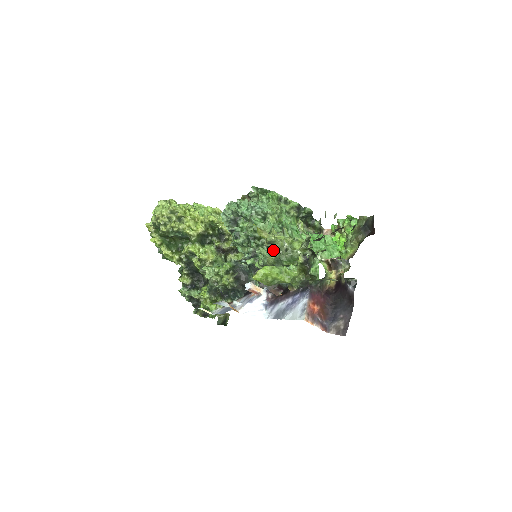
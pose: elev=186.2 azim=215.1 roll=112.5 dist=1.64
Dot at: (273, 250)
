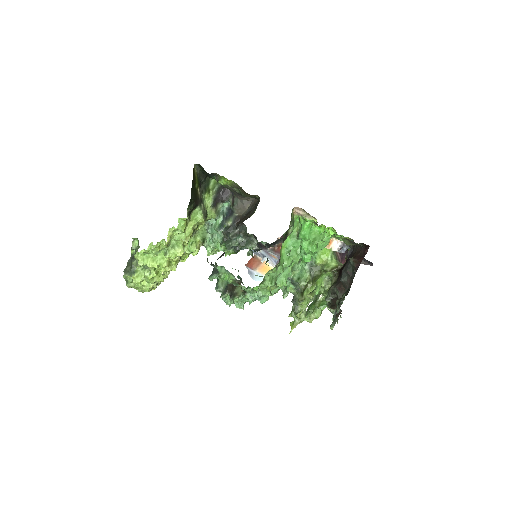
Dot at: occluded
